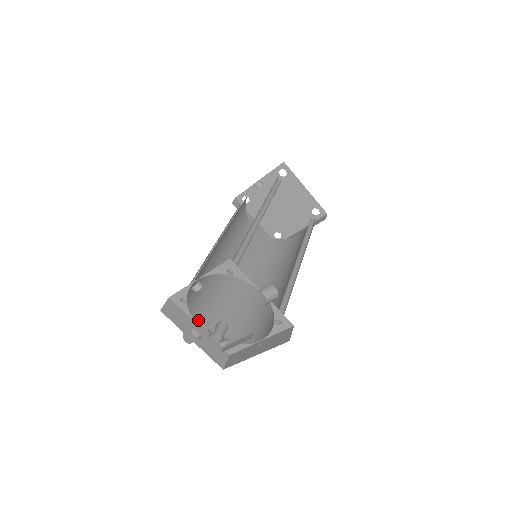
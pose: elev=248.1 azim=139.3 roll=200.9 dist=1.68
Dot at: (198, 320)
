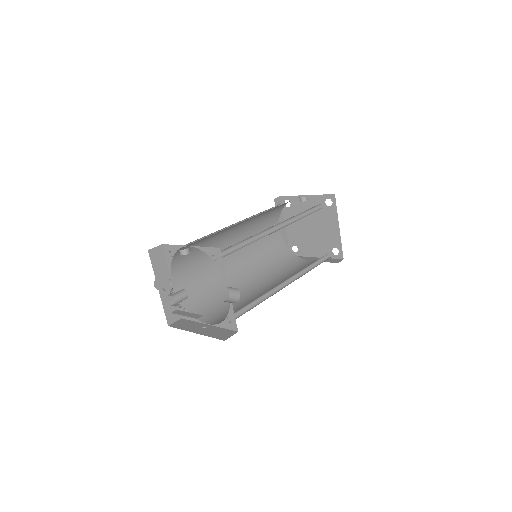
Dot at: (174, 276)
